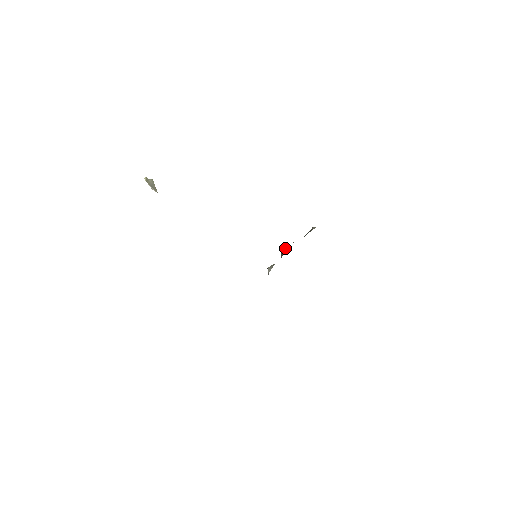
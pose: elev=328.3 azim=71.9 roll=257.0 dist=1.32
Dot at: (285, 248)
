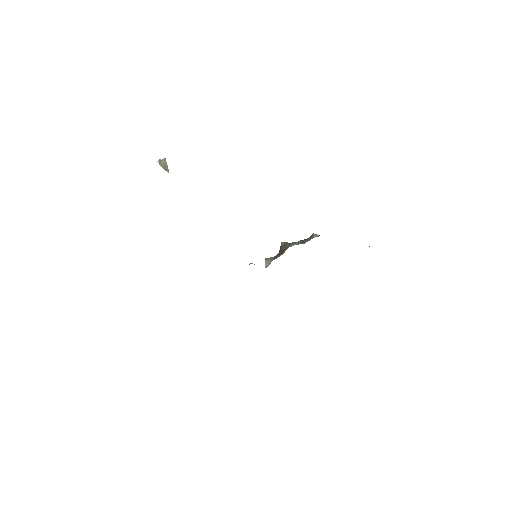
Dot at: (284, 247)
